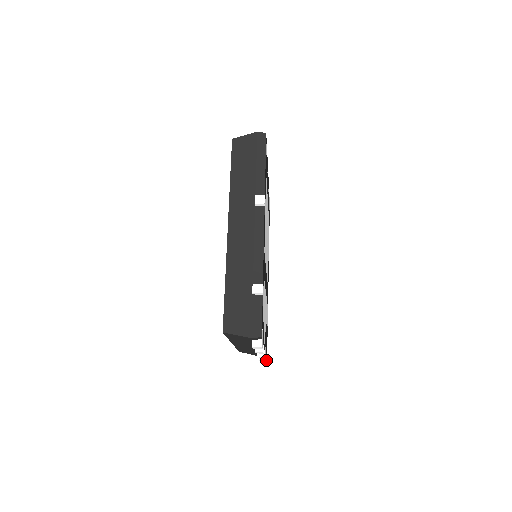
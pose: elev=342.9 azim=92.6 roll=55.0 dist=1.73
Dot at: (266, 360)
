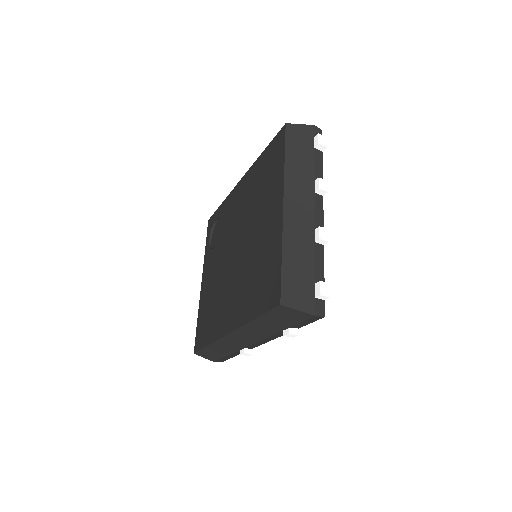
Dot at: (329, 288)
